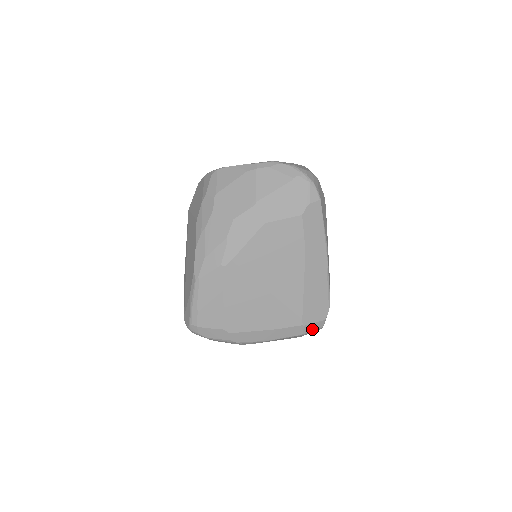
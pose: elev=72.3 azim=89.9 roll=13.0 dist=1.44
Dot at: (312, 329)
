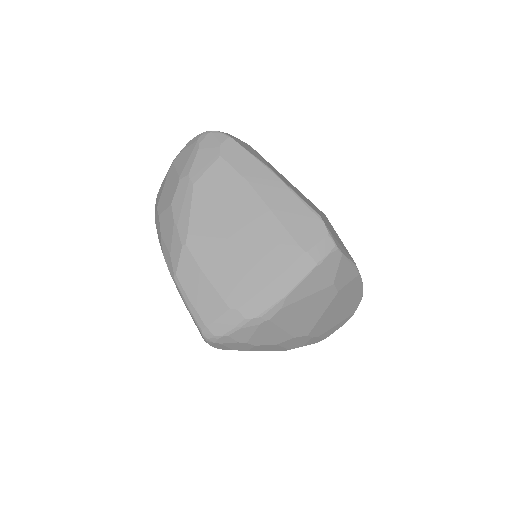
Dot at: (323, 253)
